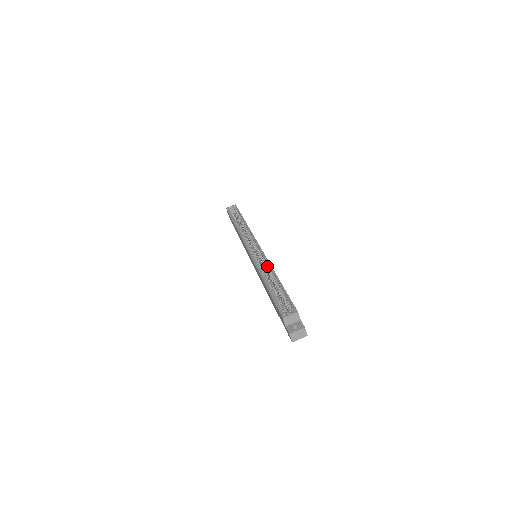
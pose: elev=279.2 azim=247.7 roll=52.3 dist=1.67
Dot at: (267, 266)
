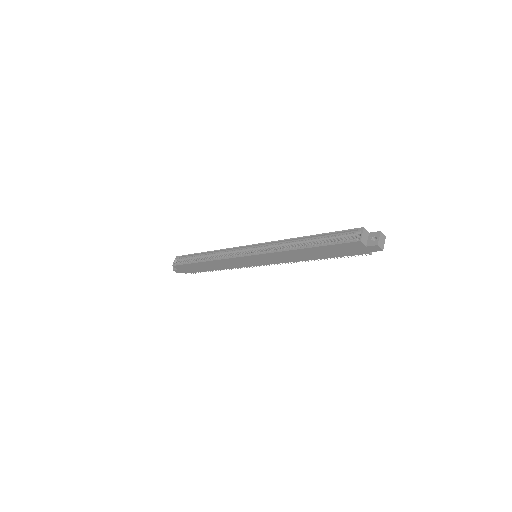
Dot at: (283, 244)
